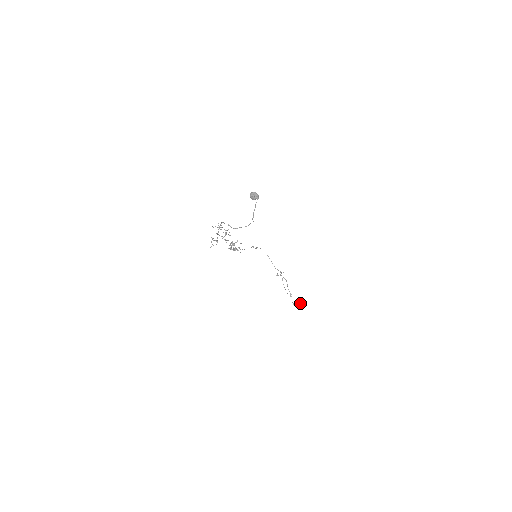
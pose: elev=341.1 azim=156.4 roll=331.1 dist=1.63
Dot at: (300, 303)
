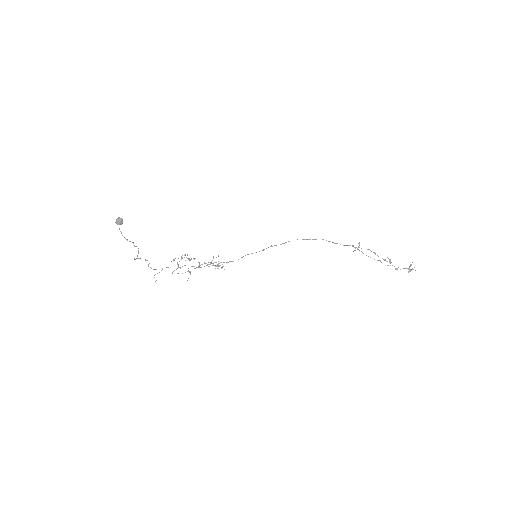
Dot at: (412, 262)
